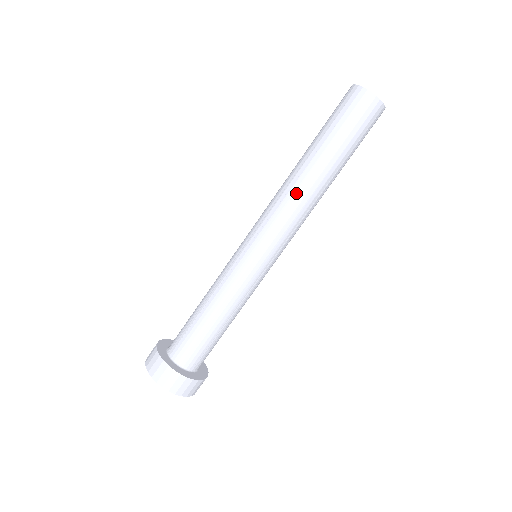
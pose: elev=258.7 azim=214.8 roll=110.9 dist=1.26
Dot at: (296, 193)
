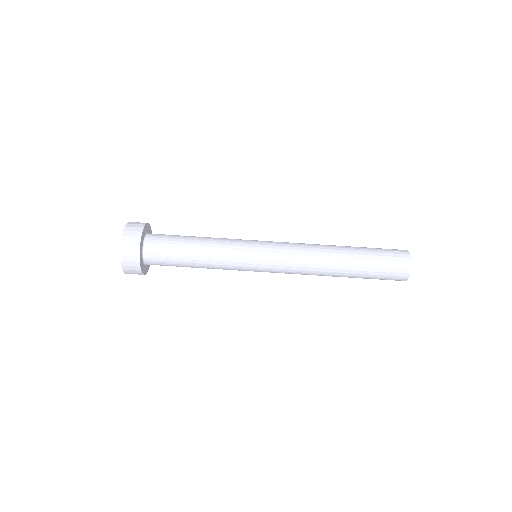
Dot at: (318, 265)
